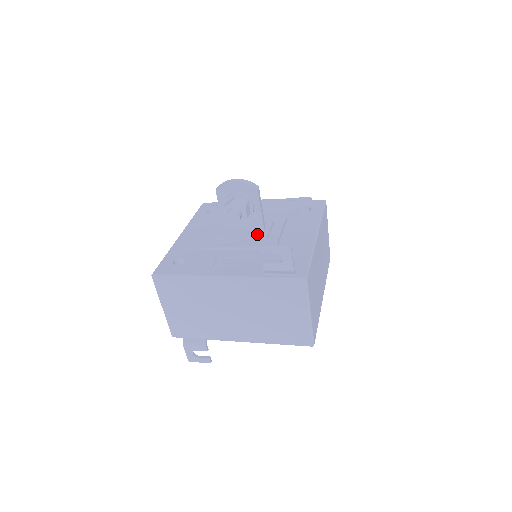
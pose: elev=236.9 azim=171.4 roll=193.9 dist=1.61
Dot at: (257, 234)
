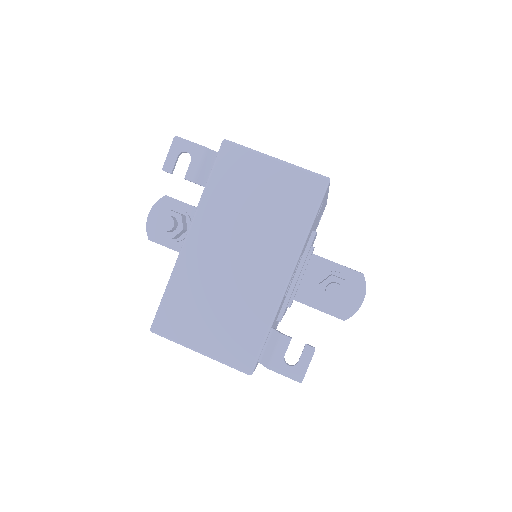
Dot at: occluded
